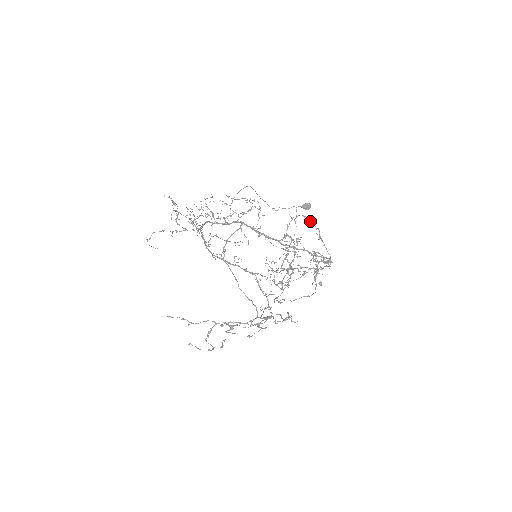
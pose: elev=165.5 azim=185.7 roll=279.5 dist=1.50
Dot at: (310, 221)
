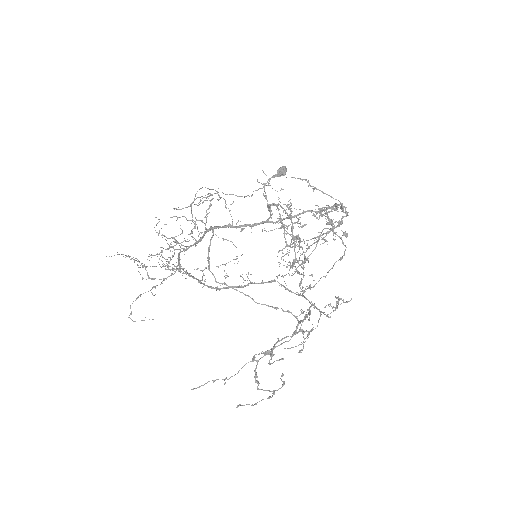
Dot at: occluded
